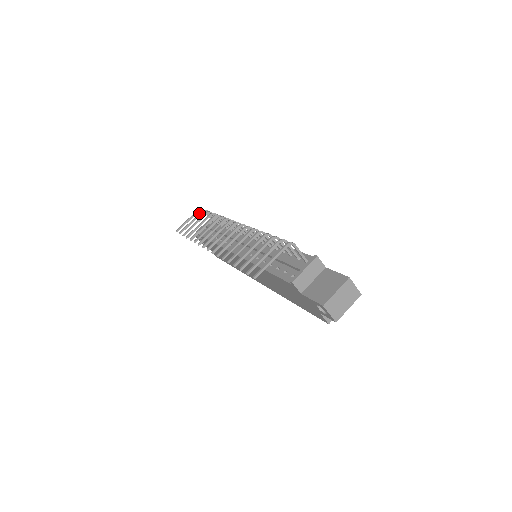
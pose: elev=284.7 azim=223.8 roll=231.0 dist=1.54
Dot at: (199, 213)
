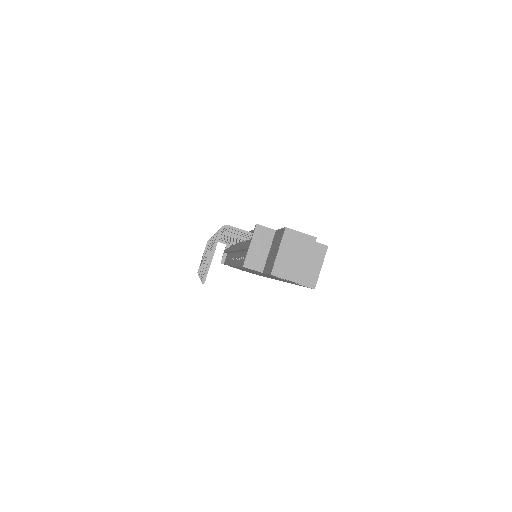
Dot at: (206, 245)
